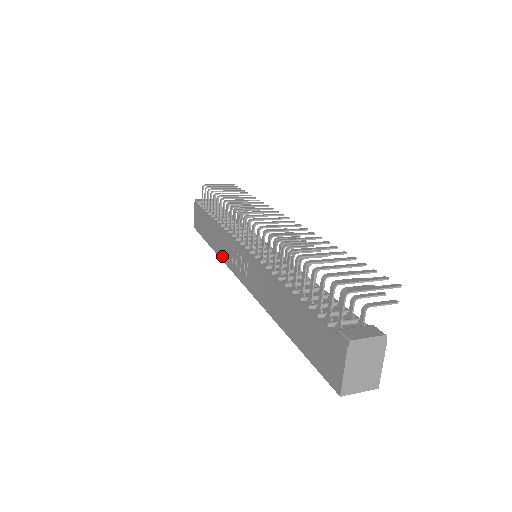
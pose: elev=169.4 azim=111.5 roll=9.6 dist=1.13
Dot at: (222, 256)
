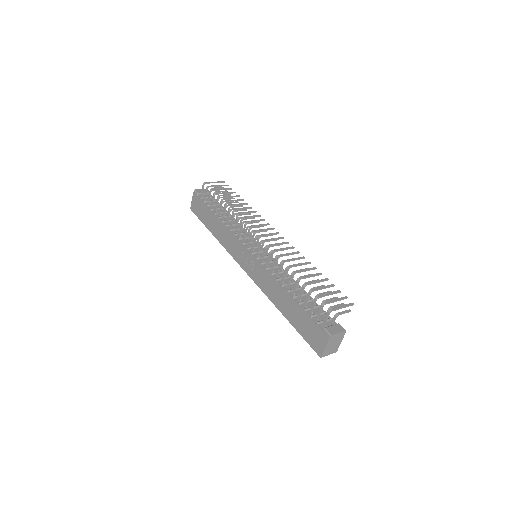
Dot at: (226, 247)
